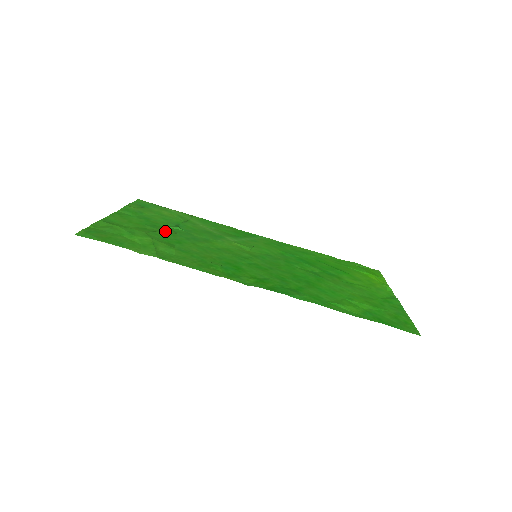
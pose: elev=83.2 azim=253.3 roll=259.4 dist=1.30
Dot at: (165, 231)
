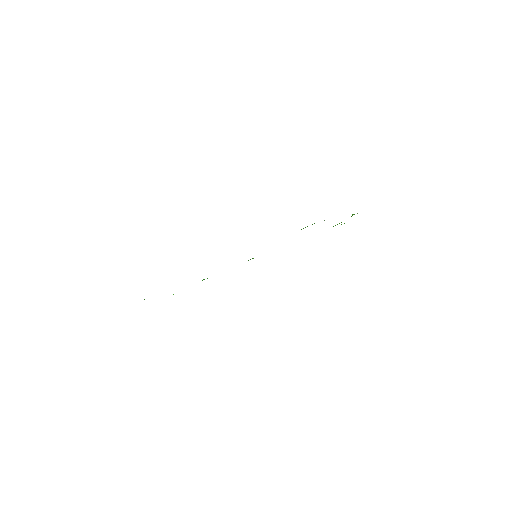
Dot at: occluded
